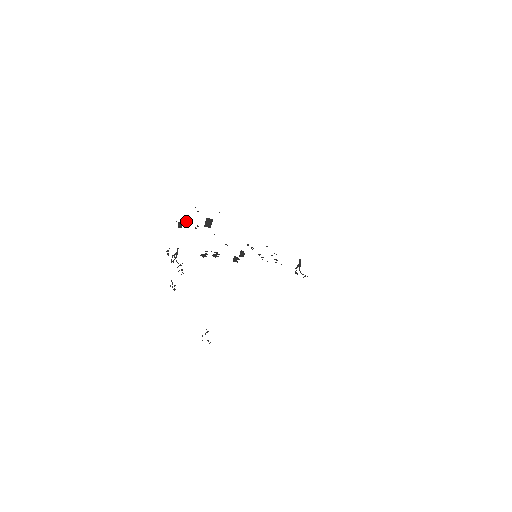
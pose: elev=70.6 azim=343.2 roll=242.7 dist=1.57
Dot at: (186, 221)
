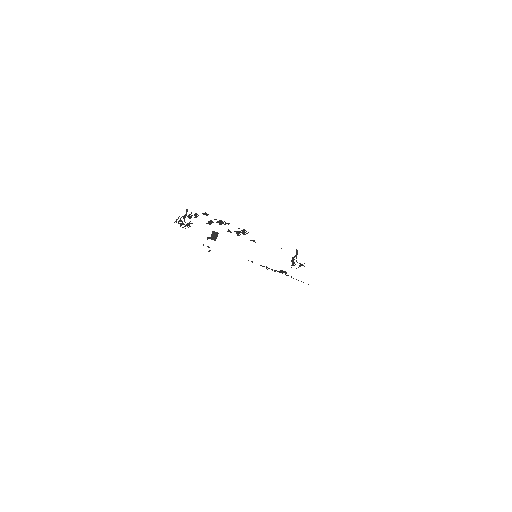
Dot at: (195, 216)
